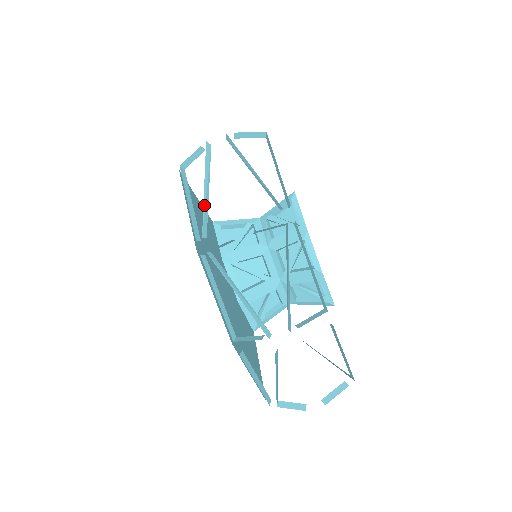
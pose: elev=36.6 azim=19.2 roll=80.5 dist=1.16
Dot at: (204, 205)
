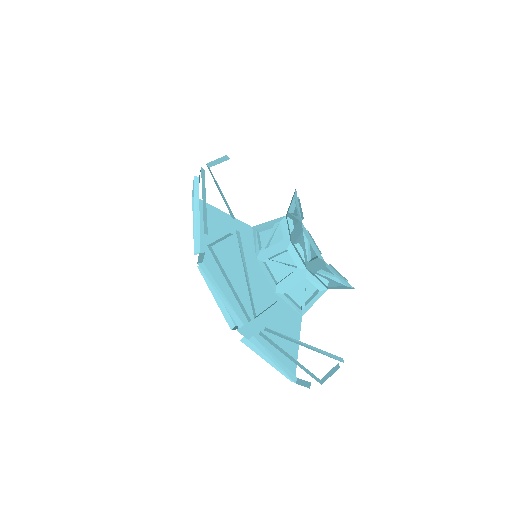
Dot at: (195, 227)
